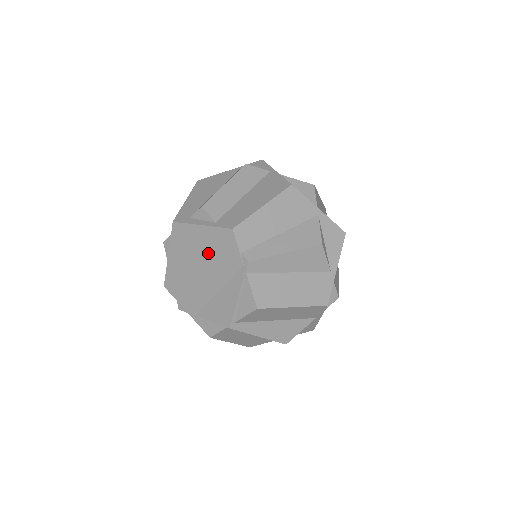
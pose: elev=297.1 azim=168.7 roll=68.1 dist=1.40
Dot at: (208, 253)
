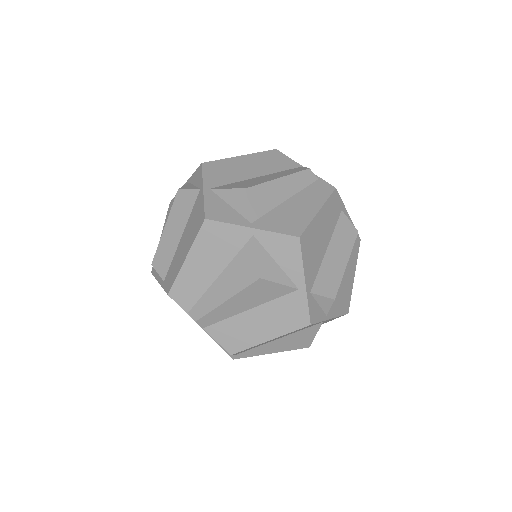
Dot at: occluded
